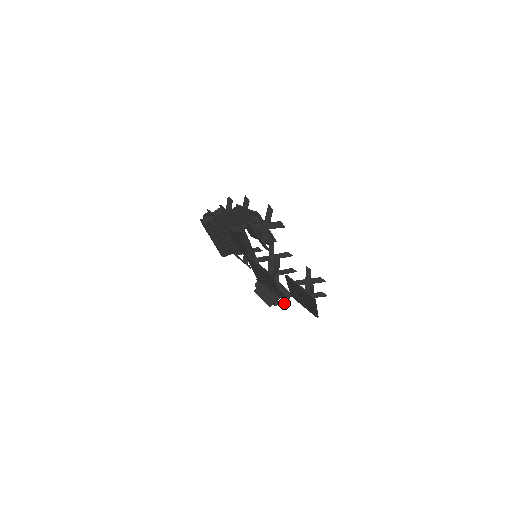
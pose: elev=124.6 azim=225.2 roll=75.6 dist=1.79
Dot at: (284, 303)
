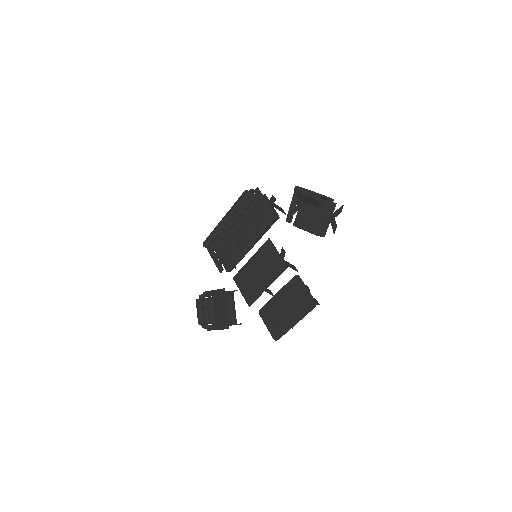
Dot at: (223, 325)
